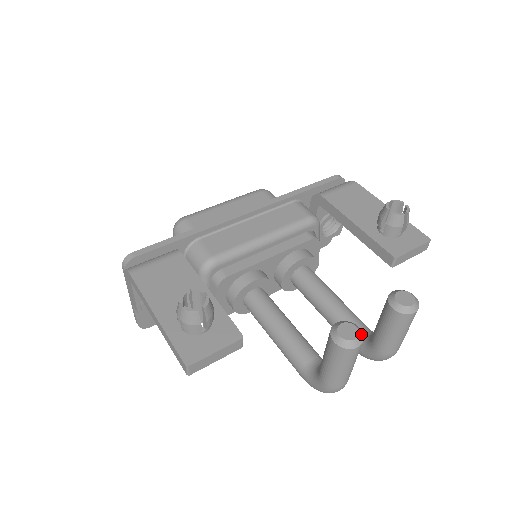
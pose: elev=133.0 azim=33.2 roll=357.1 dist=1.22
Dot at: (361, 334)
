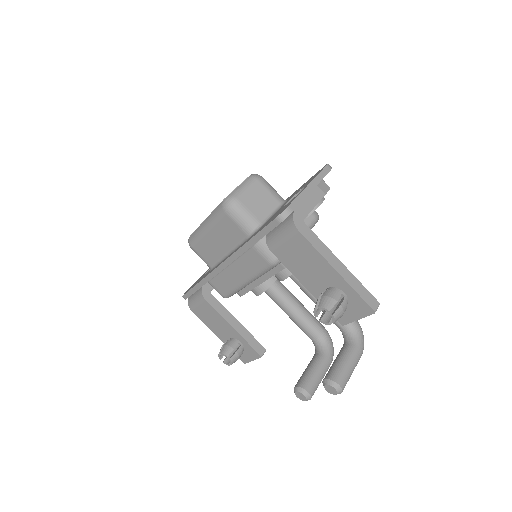
Dot at: (308, 398)
